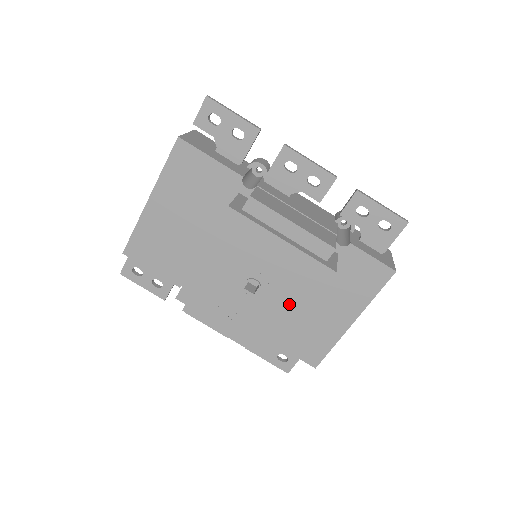
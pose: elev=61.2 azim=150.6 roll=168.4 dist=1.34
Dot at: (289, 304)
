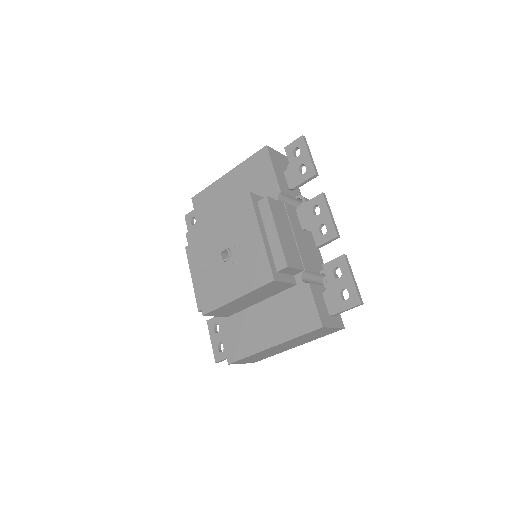
Dot at: (235, 283)
